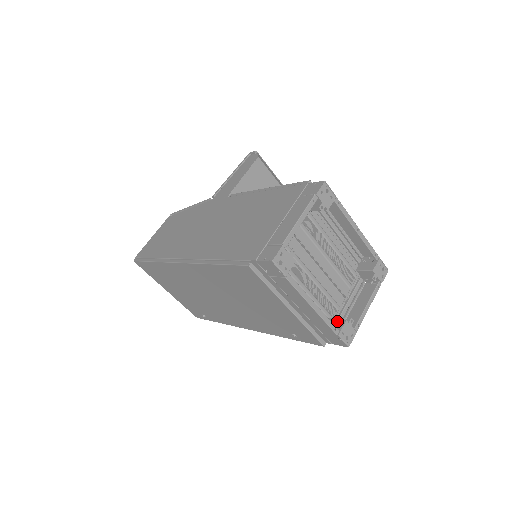
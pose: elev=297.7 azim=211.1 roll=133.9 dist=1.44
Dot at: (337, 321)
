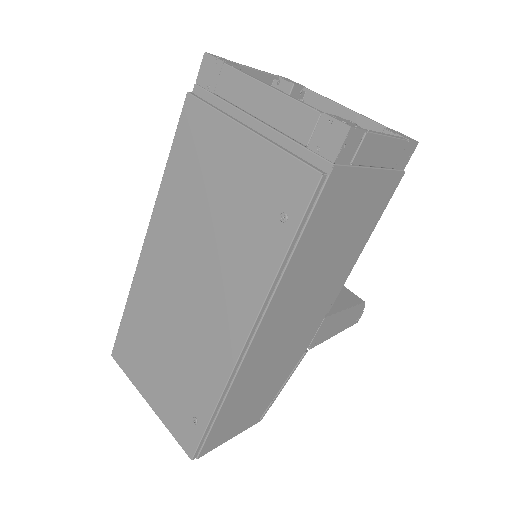
Dot at: occluded
